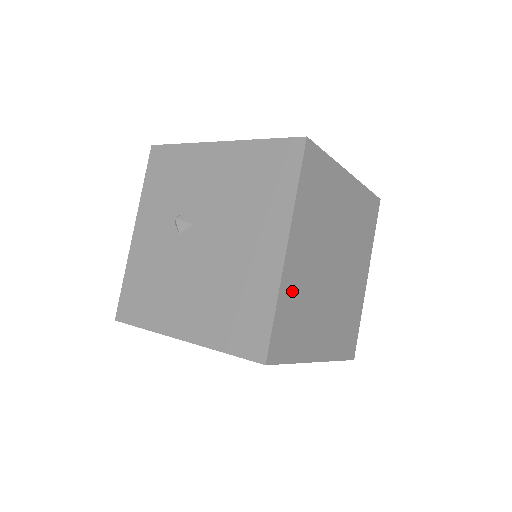
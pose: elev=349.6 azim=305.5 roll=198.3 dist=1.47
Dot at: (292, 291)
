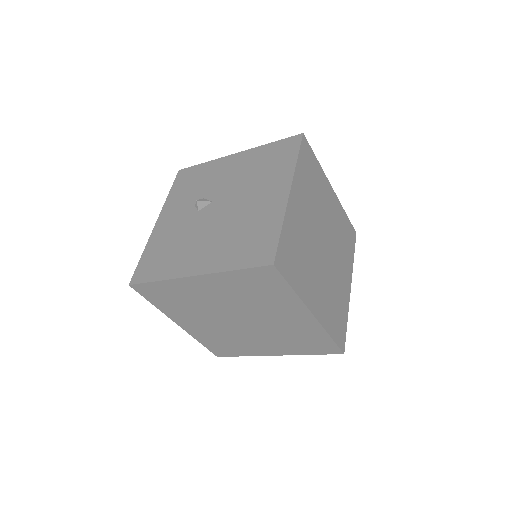
Dot at: (293, 228)
